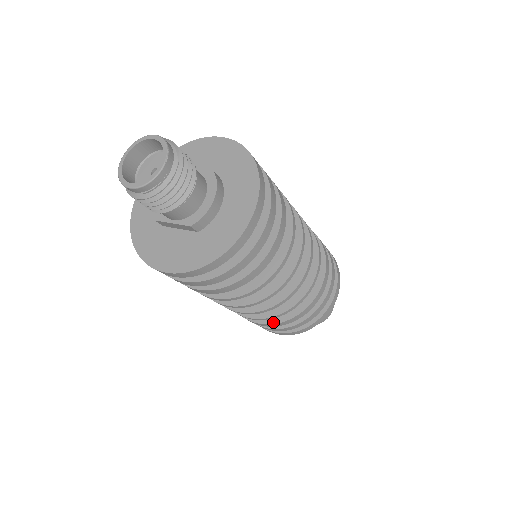
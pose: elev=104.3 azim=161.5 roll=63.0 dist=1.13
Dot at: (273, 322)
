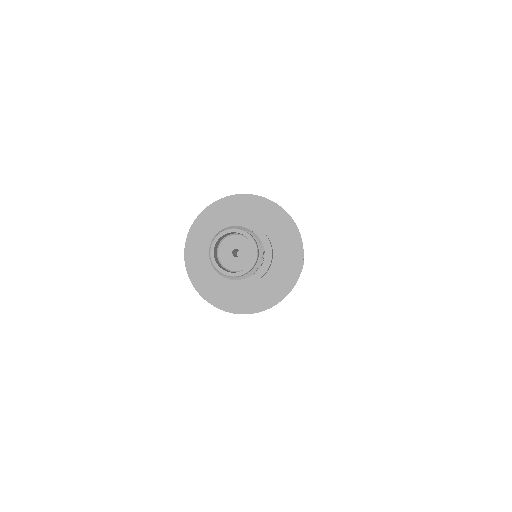
Dot at: occluded
